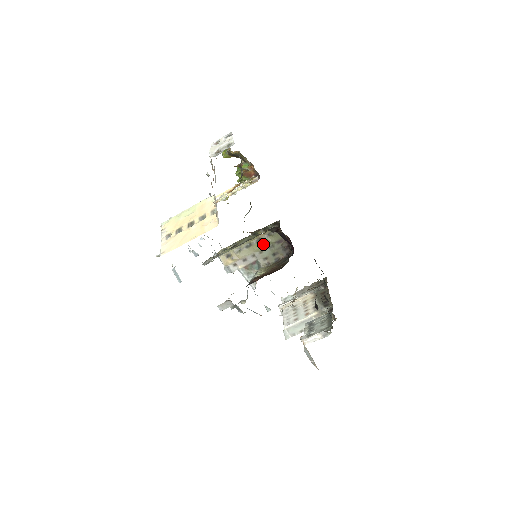
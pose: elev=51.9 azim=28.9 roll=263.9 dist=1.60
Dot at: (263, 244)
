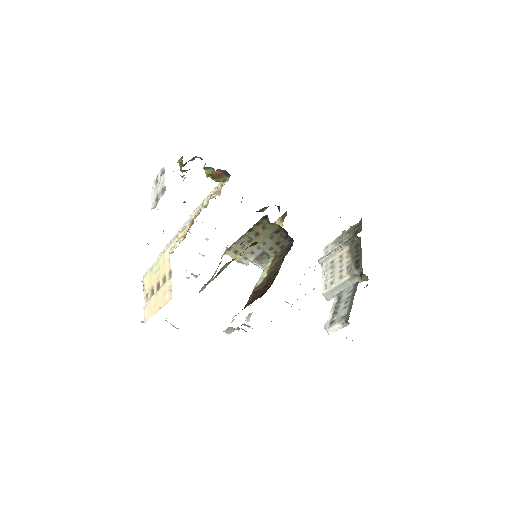
Dot at: (262, 237)
